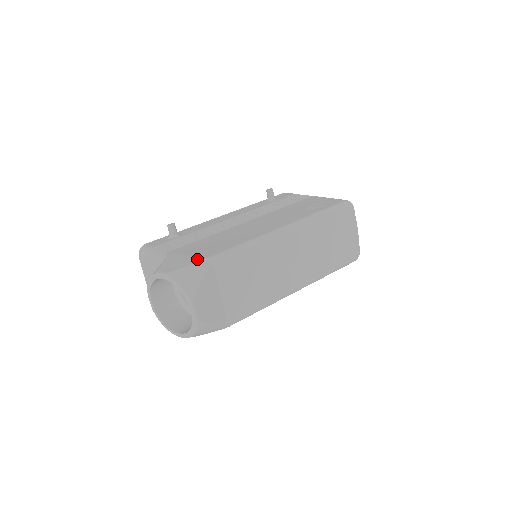
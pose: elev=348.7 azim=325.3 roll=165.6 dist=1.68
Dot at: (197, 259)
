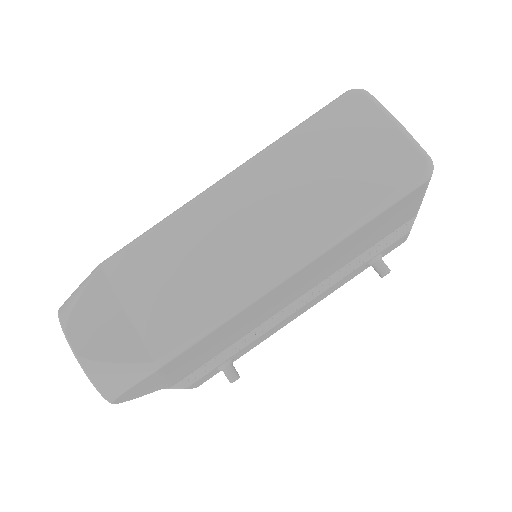
Dot at: occluded
